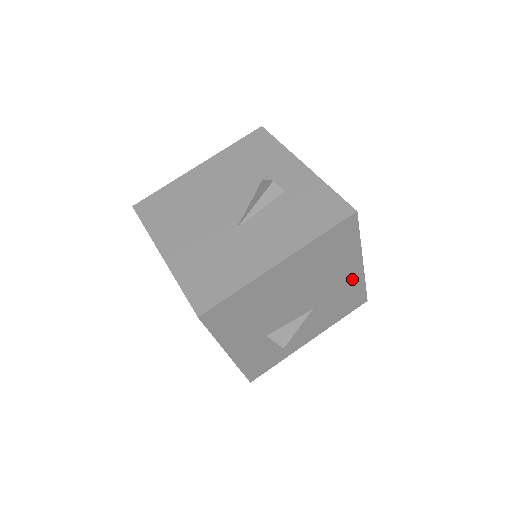
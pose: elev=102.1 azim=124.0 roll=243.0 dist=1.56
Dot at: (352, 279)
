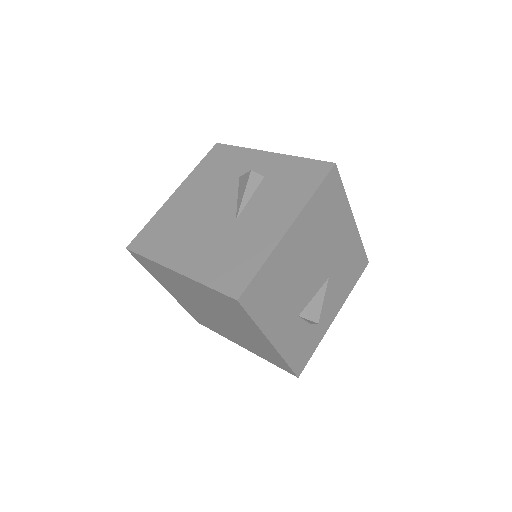
Dot at: (350, 239)
